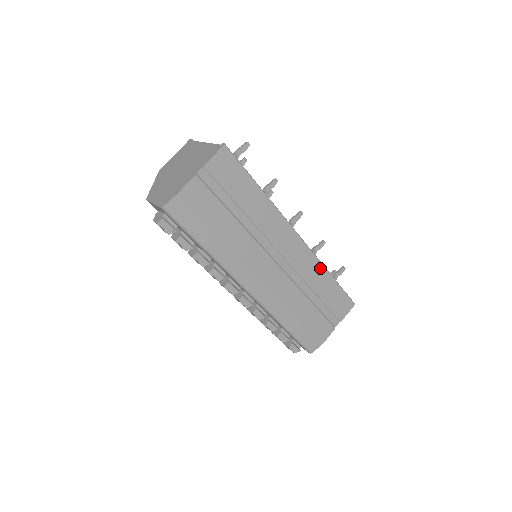
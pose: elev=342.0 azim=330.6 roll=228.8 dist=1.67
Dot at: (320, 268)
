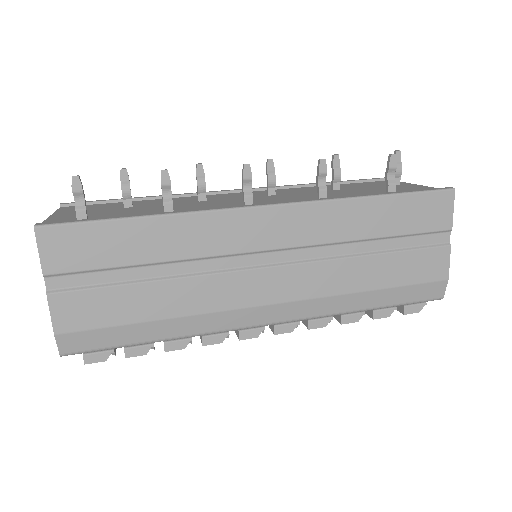
Dot at: (344, 207)
